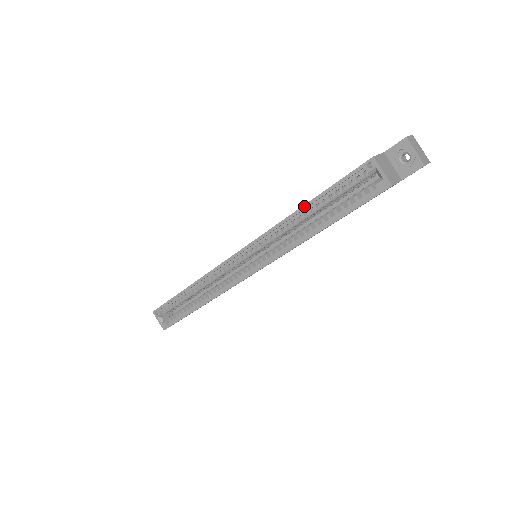
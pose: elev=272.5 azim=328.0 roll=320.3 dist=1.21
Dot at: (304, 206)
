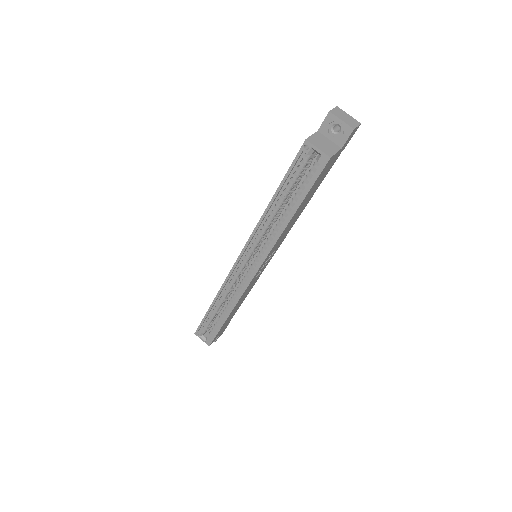
Dot at: (271, 201)
